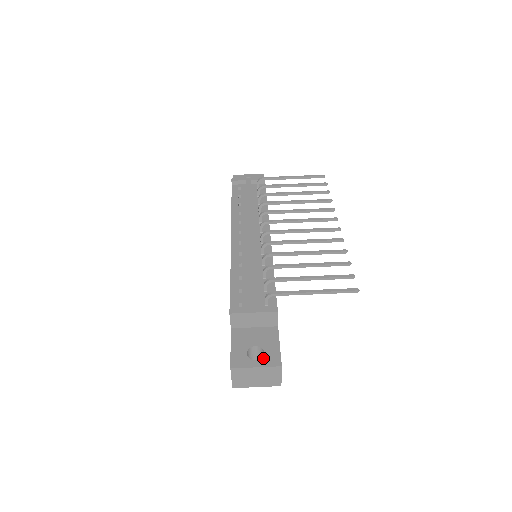
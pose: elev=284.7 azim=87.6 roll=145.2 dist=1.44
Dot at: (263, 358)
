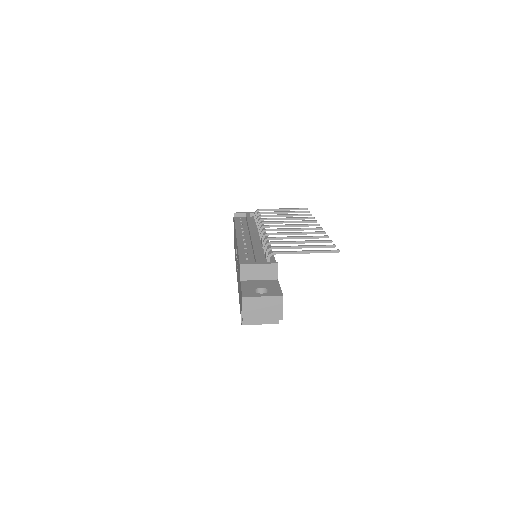
Dot at: (268, 292)
